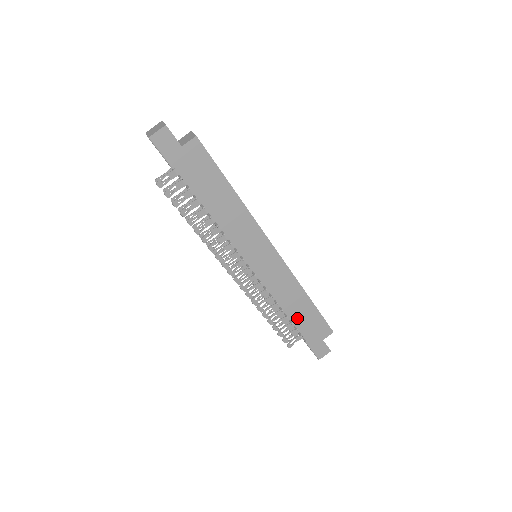
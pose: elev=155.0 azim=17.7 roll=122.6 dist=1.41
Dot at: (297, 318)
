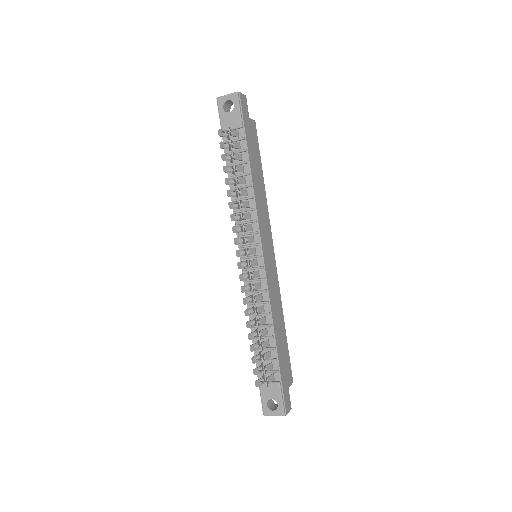
Dot at: (278, 342)
